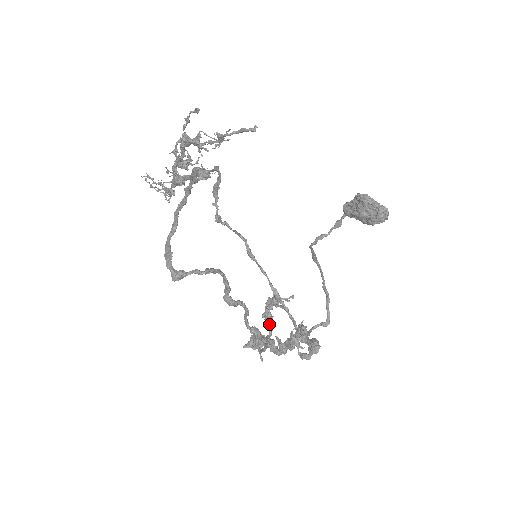
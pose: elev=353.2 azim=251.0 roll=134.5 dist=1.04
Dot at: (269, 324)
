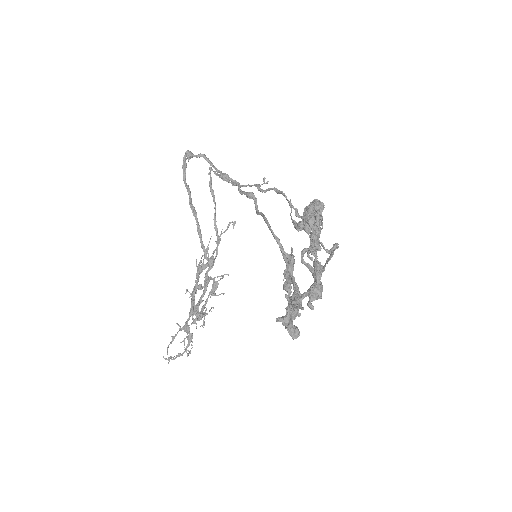
Dot at: occluded
